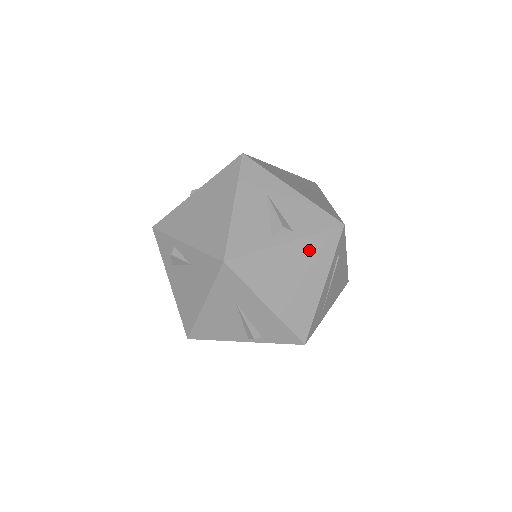
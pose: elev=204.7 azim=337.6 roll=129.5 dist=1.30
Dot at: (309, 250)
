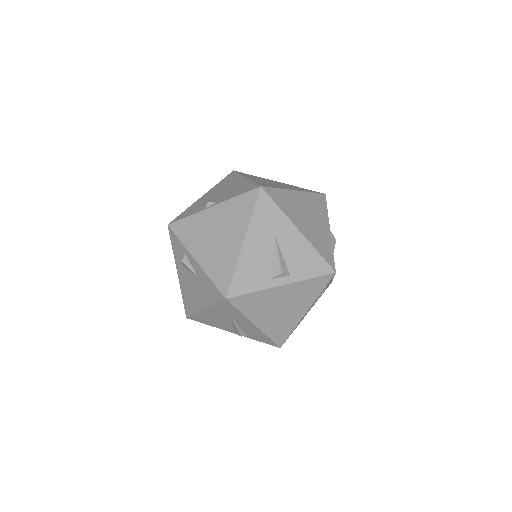
Dot at: (300, 290)
